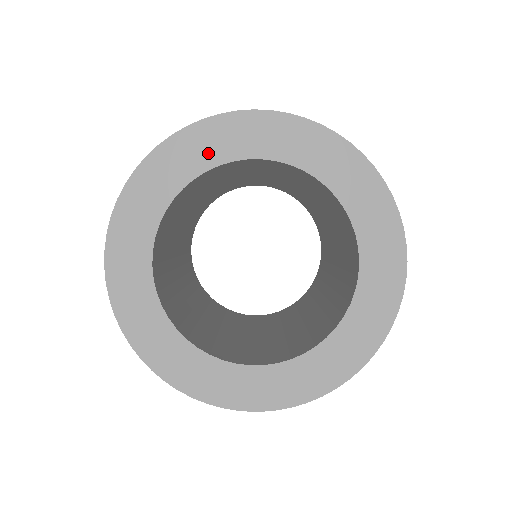
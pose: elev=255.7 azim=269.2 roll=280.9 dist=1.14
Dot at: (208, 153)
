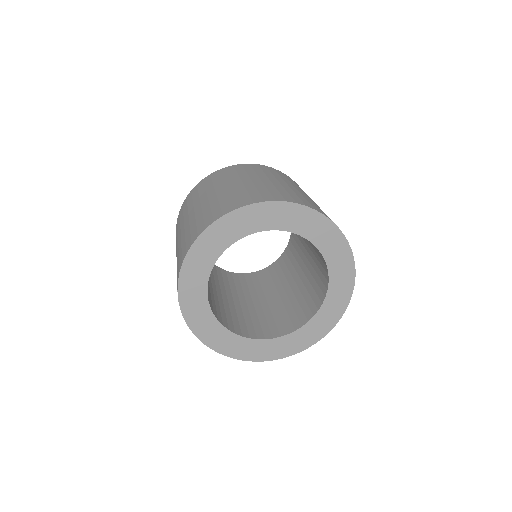
Dot at: (223, 240)
